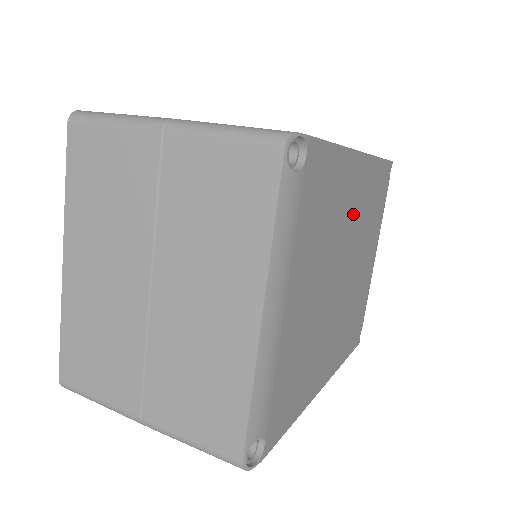
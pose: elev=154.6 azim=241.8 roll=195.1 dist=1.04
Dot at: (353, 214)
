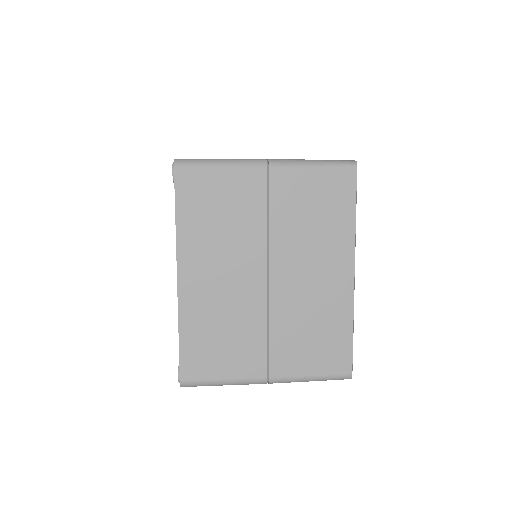
Dot at: occluded
